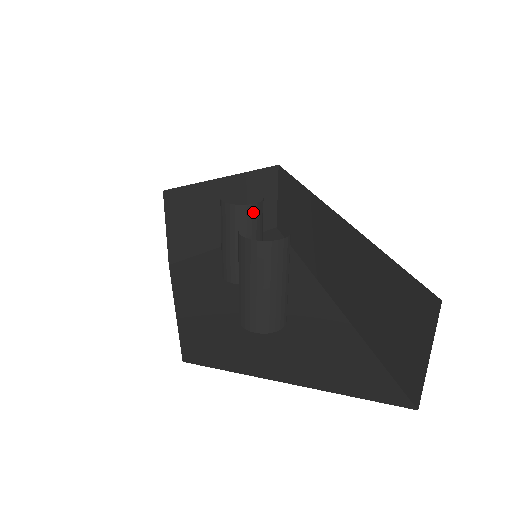
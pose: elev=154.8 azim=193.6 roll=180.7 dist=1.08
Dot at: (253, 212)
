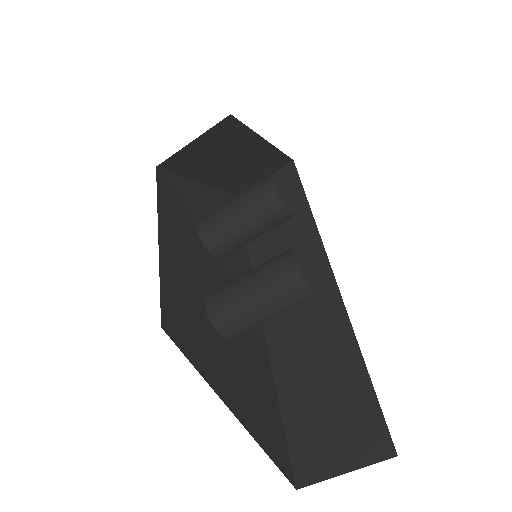
Dot at: (284, 218)
